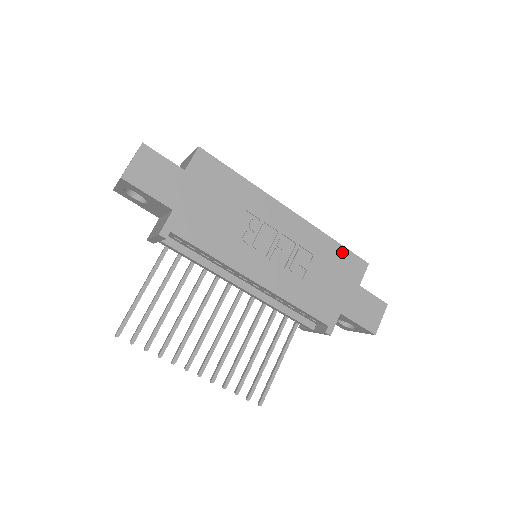
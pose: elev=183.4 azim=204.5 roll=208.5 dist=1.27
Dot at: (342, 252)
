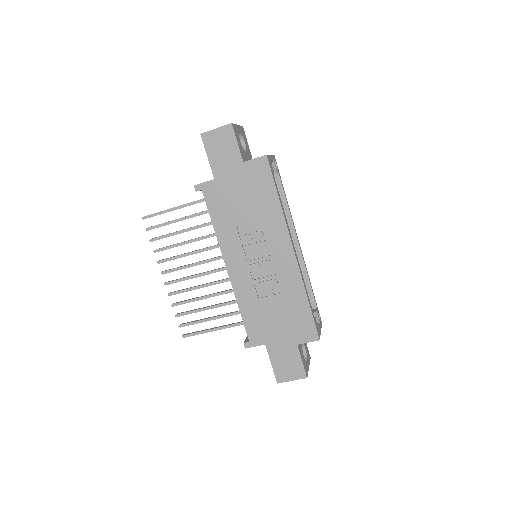
Dot at: (306, 312)
